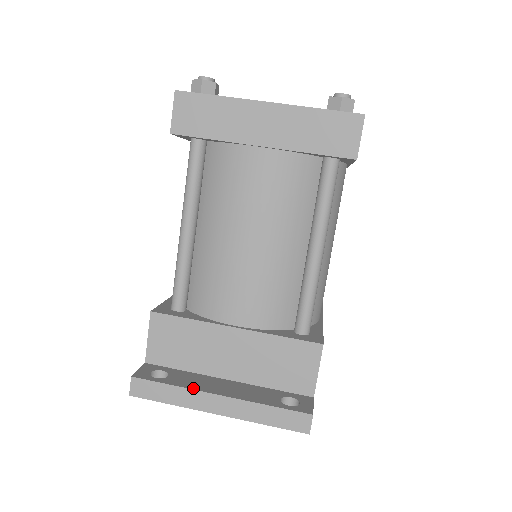
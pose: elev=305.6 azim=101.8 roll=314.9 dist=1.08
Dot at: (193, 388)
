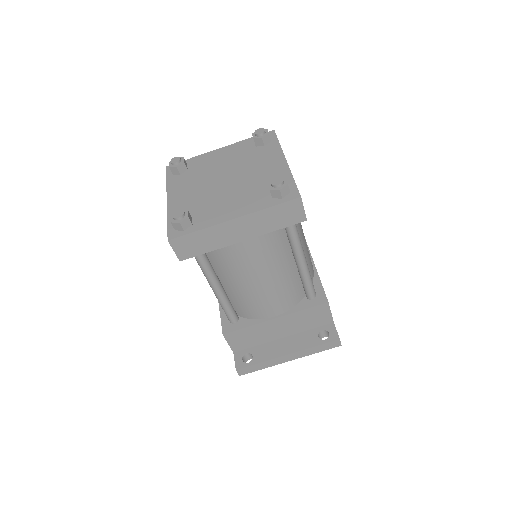
Dot at: (271, 358)
